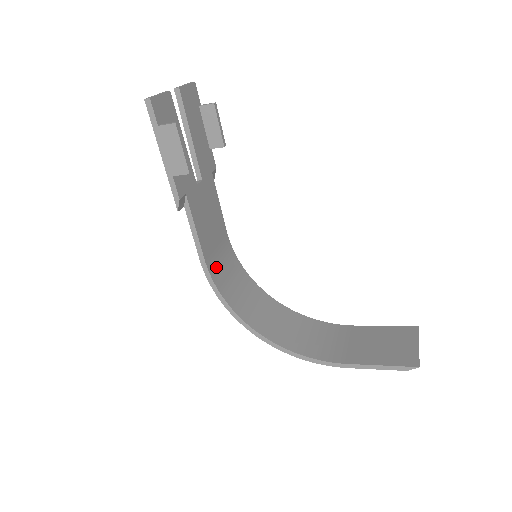
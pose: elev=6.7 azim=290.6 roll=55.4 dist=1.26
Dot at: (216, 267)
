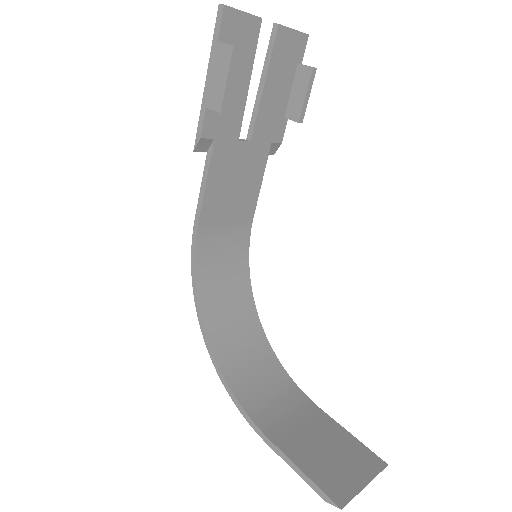
Dot at: (211, 241)
